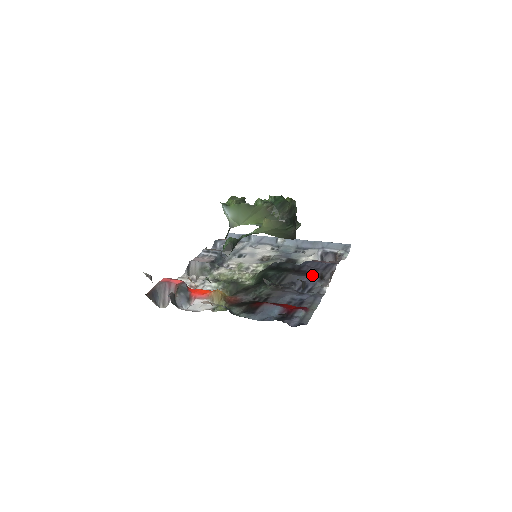
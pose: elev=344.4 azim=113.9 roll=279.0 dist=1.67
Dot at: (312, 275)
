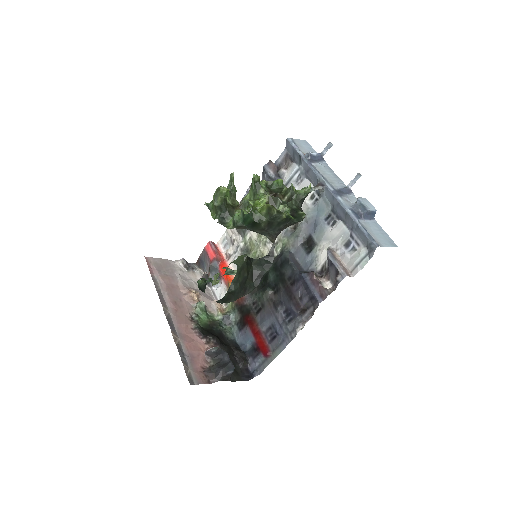
Dot at: (294, 306)
